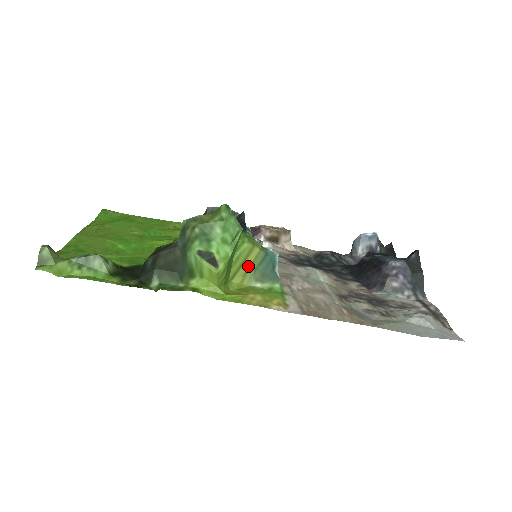
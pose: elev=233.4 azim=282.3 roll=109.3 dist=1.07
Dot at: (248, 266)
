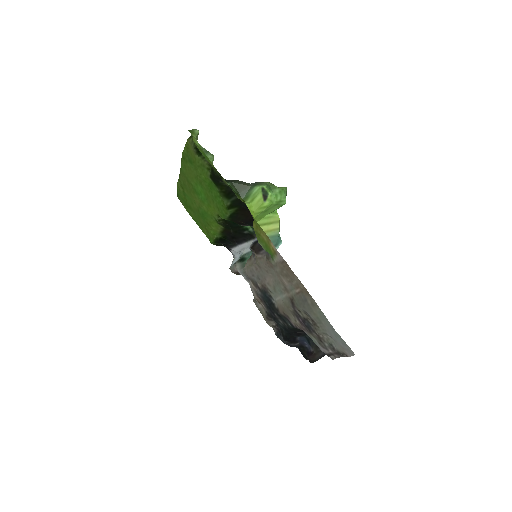
Dot at: (267, 230)
